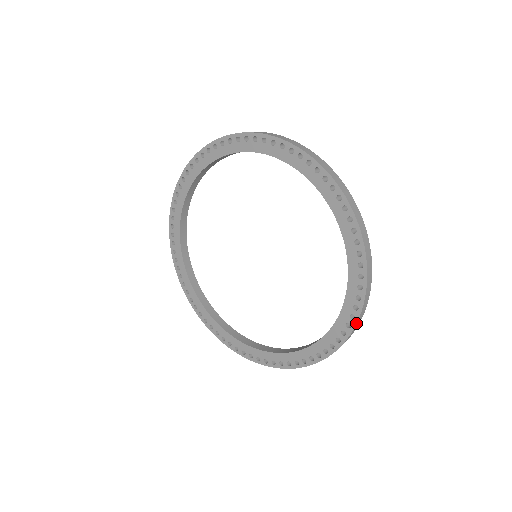
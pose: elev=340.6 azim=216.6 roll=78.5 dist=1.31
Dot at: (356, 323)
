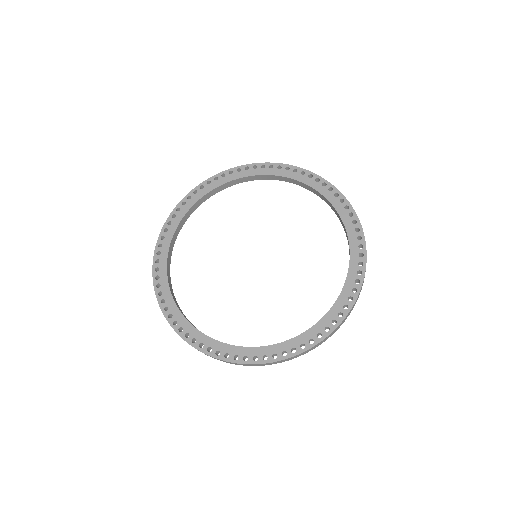
Dot at: (356, 215)
